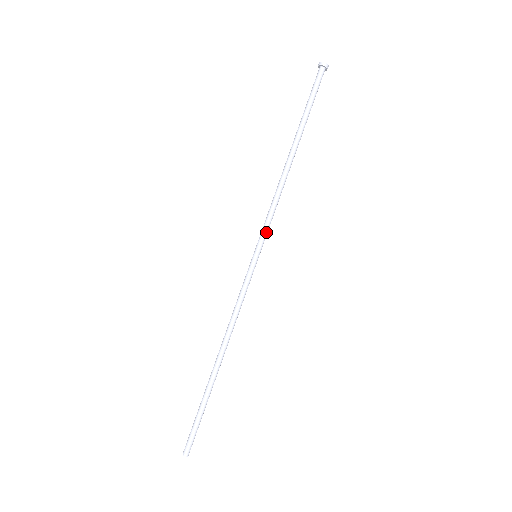
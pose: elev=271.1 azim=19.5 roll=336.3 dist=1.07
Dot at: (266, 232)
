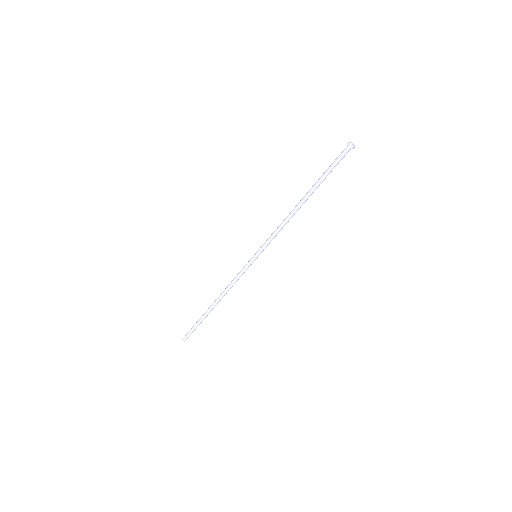
Dot at: occluded
